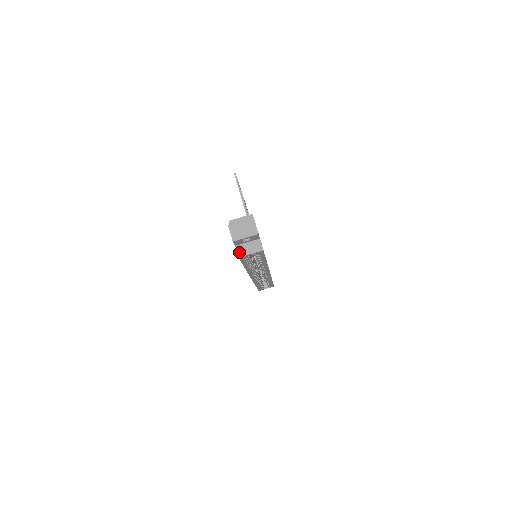
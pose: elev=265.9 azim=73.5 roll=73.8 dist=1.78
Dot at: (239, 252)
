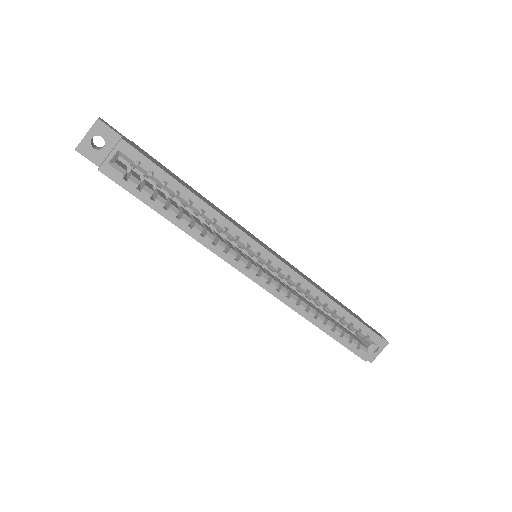
Dot at: (100, 166)
